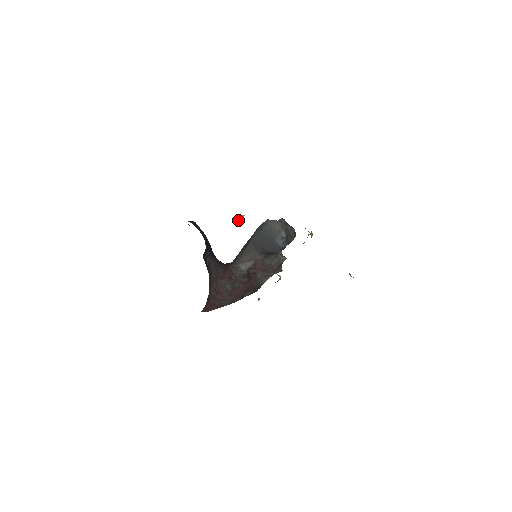
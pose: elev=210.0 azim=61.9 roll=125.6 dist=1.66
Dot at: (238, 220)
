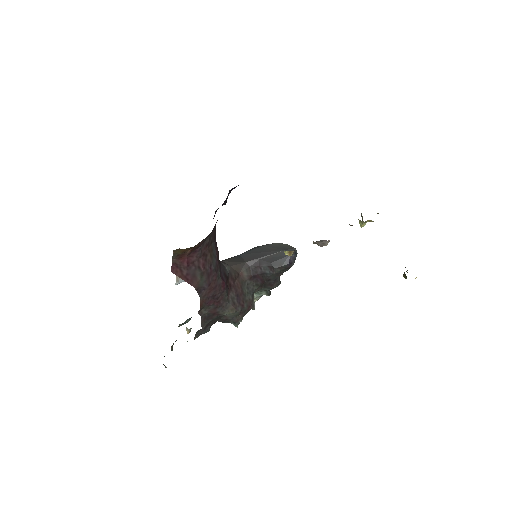
Dot at: occluded
